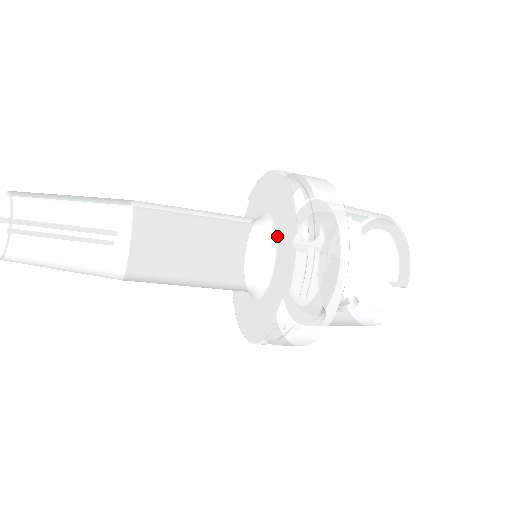
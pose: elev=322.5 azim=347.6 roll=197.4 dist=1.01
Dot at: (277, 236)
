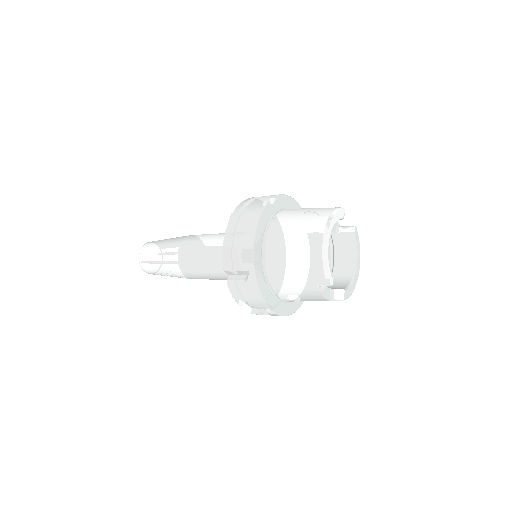
Dot at: occluded
